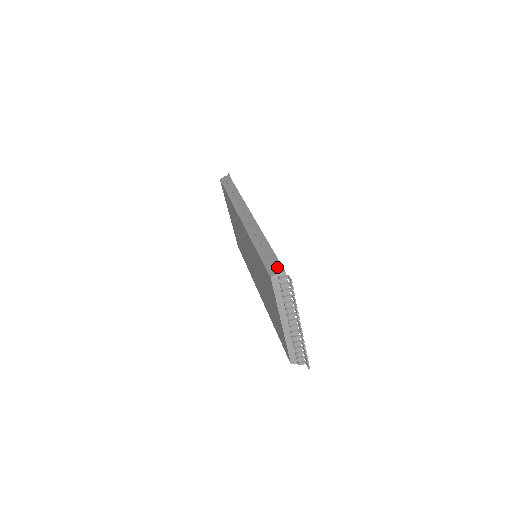
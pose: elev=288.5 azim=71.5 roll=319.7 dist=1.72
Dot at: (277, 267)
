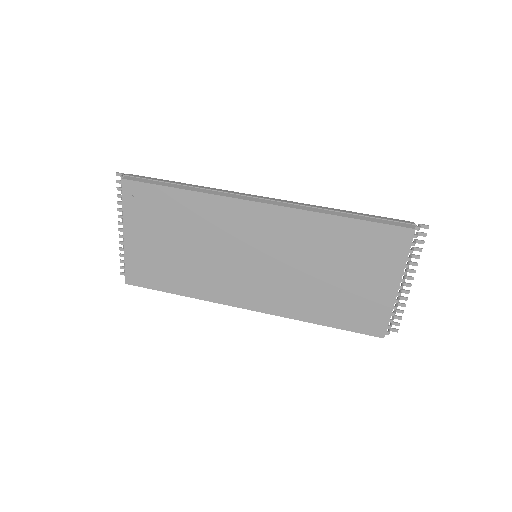
Dot at: (403, 221)
